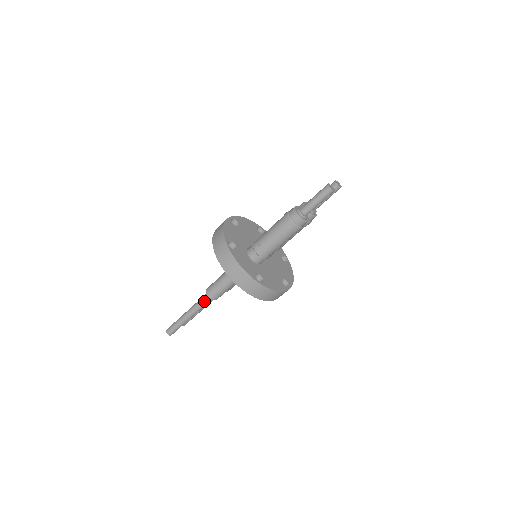
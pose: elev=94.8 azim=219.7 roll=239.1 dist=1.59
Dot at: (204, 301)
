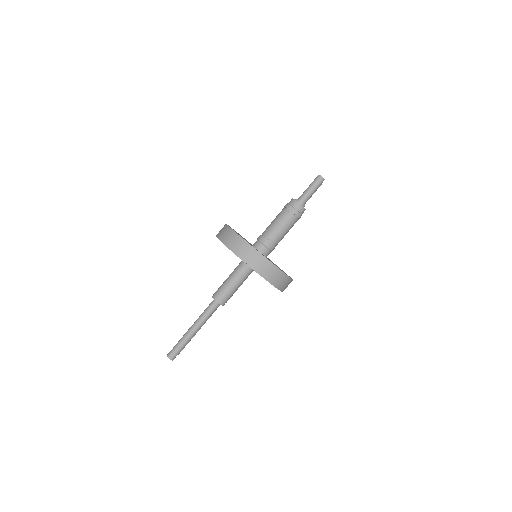
Dot at: (211, 309)
